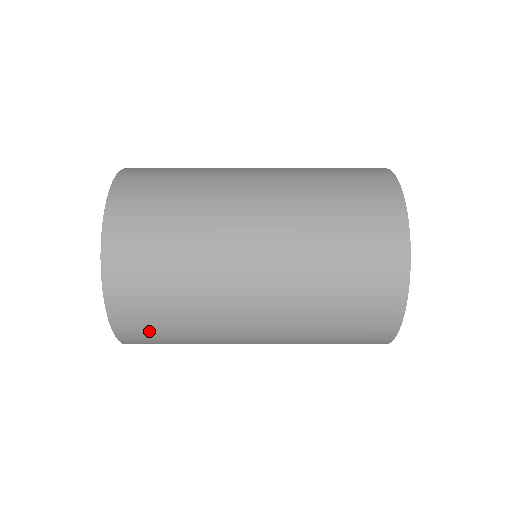
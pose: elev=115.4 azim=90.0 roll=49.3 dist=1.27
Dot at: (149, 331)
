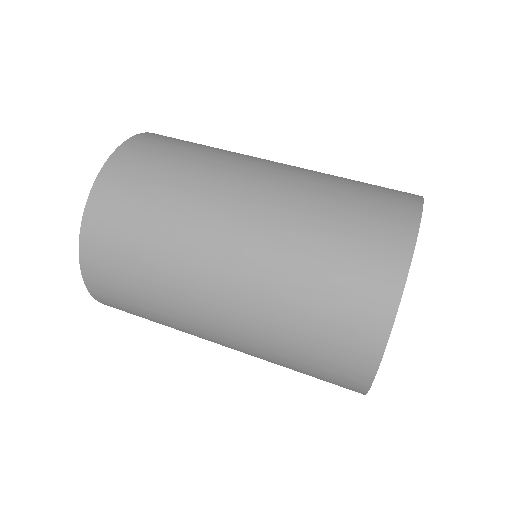
Dot at: (137, 176)
